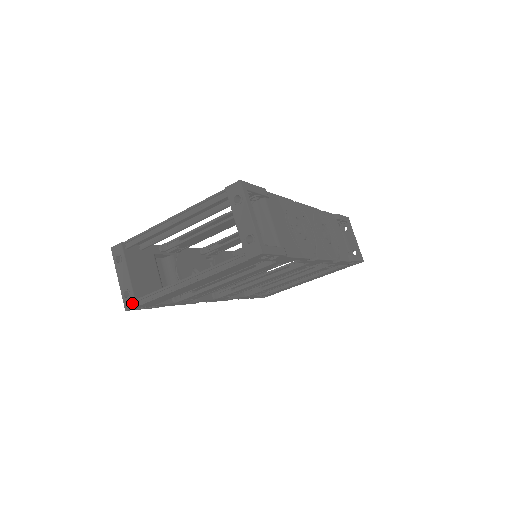
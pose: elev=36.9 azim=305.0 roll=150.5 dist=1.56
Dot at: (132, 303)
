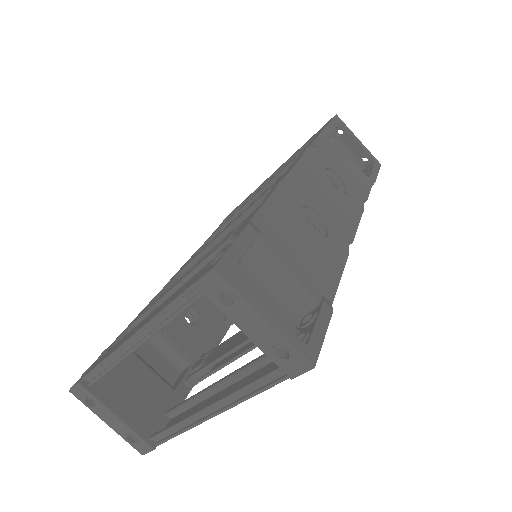
Dot at: (146, 448)
